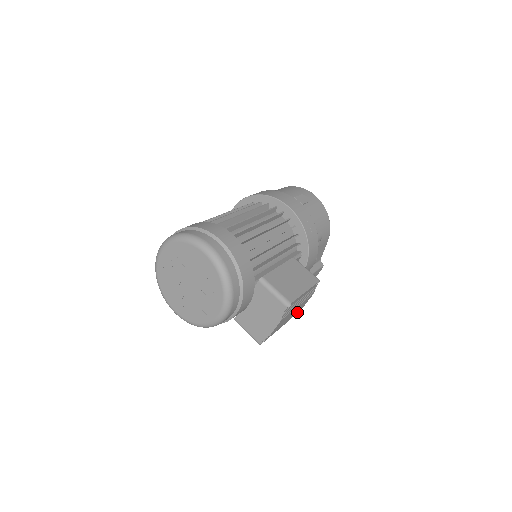
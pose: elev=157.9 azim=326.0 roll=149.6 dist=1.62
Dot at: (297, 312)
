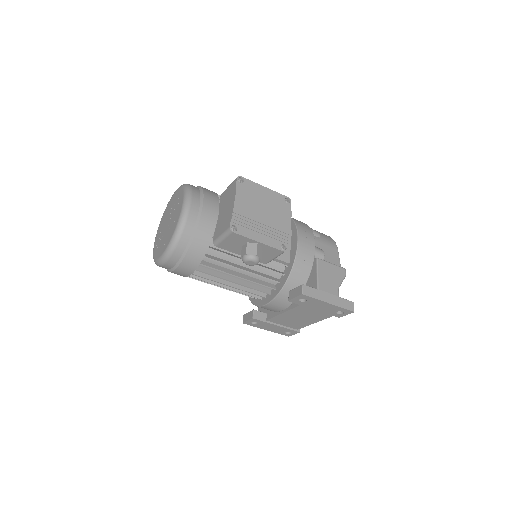
Dot at: (281, 231)
